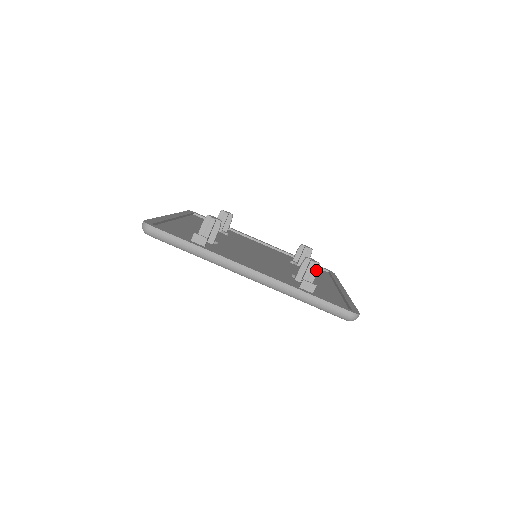
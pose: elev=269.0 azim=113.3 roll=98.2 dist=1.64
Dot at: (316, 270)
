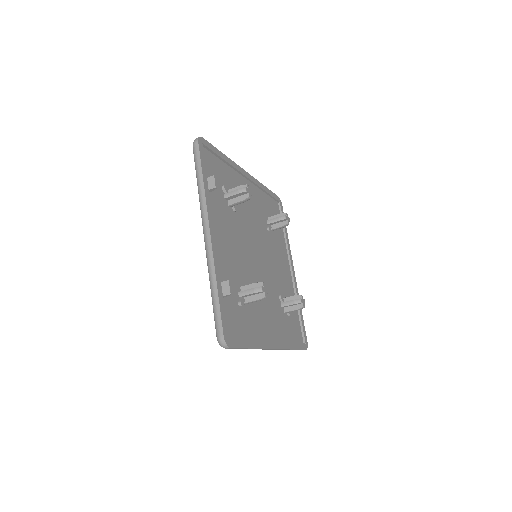
Dot at: (258, 298)
